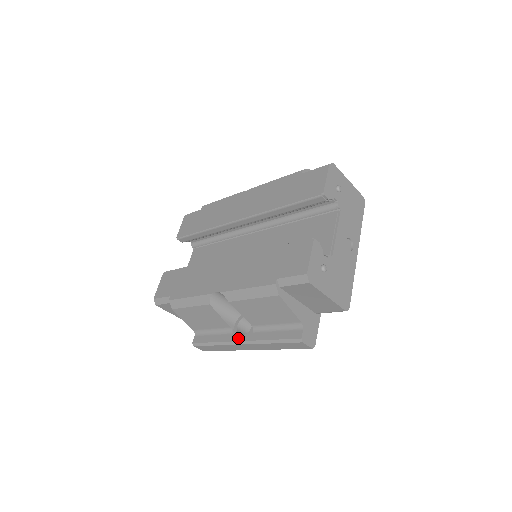
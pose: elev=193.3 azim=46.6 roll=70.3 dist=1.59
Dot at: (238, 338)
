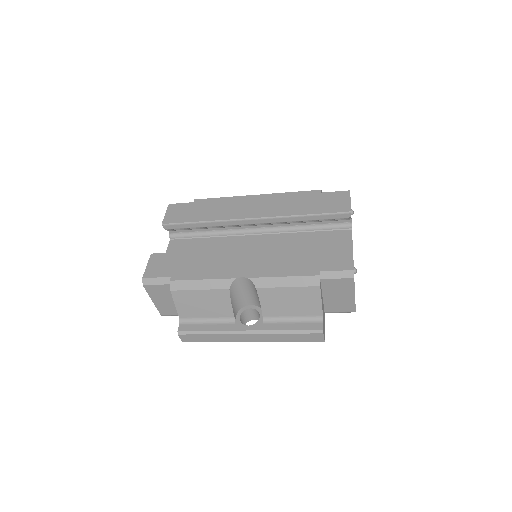
Dot at: (244, 328)
